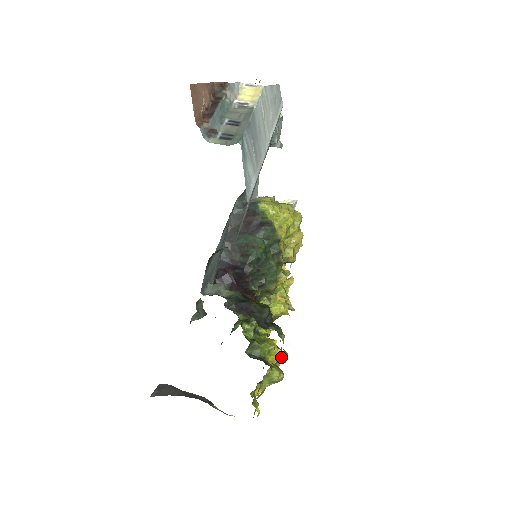
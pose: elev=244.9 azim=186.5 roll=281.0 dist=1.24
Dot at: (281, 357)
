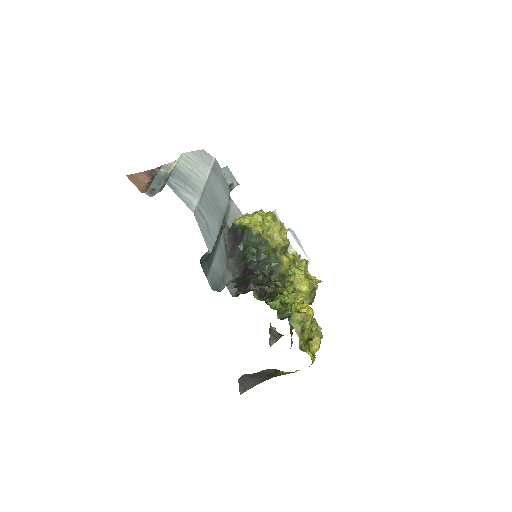
Dot at: (307, 308)
